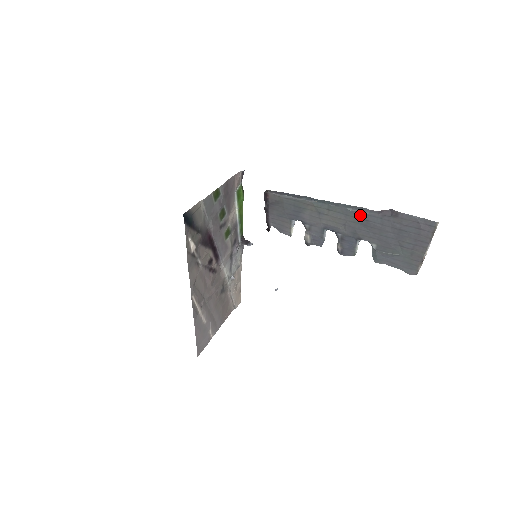
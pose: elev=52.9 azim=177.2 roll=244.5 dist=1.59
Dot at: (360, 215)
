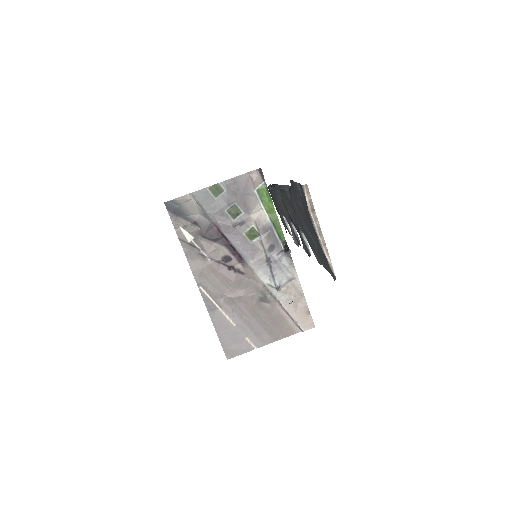
Dot at: (286, 195)
